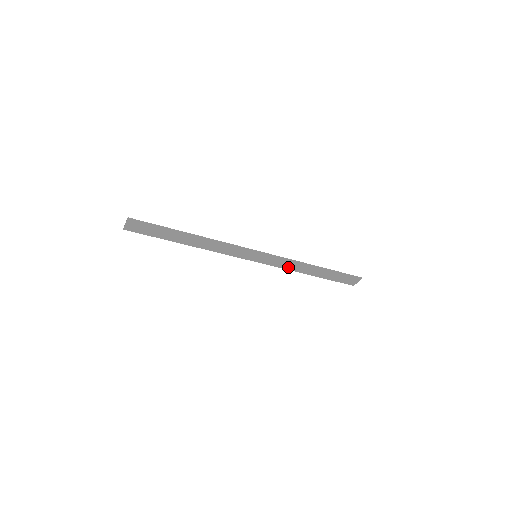
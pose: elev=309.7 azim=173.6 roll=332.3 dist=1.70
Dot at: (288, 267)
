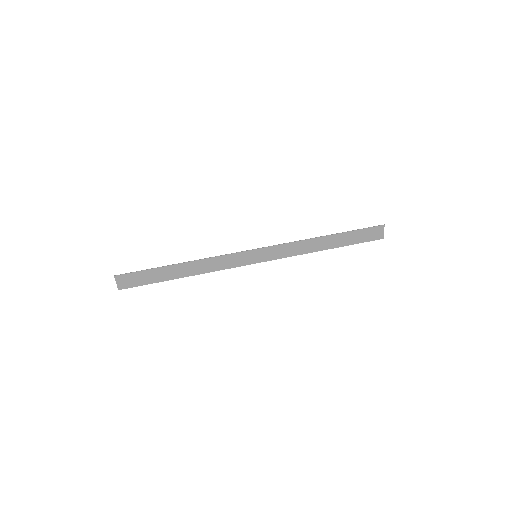
Dot at: (297, 252)
